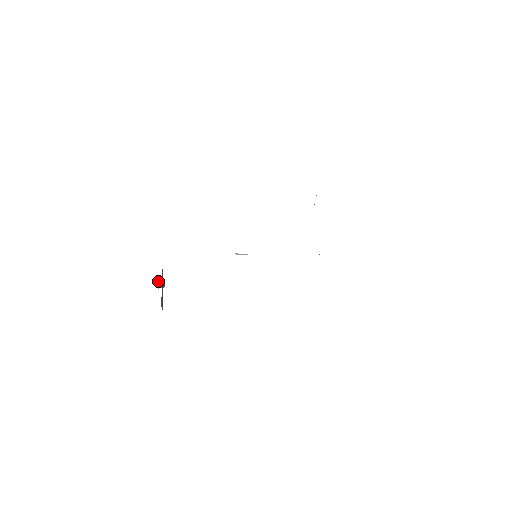
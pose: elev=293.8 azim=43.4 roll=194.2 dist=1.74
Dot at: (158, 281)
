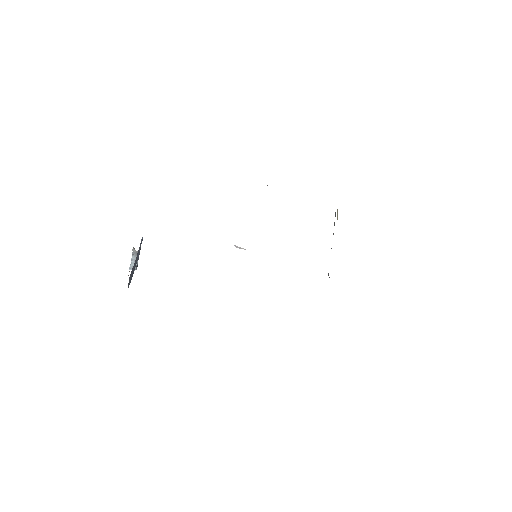
Dot at: (132, 257)
